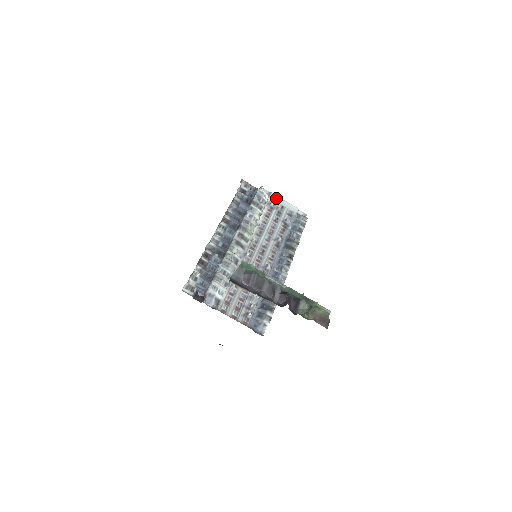
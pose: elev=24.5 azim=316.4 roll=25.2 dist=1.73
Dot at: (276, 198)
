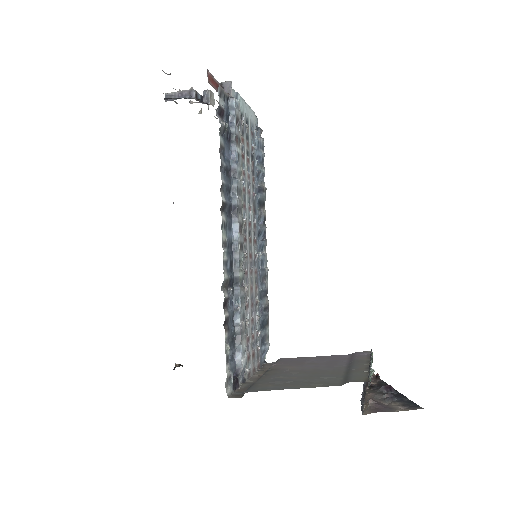
Dot at: (242, 104)
